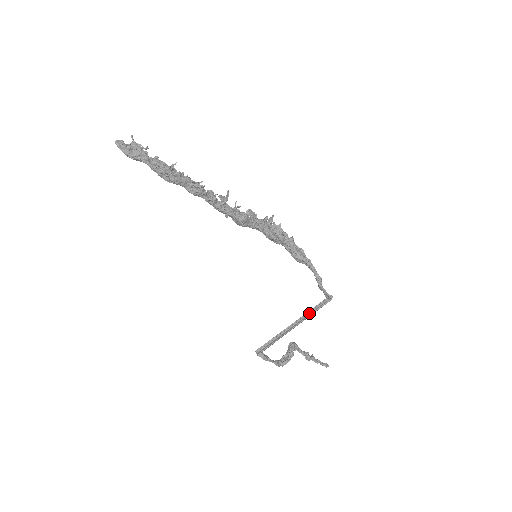
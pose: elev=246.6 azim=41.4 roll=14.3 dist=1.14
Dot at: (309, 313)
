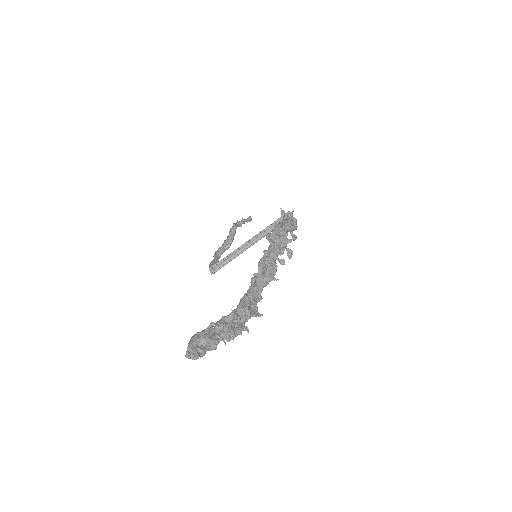
Dot at: (266, 230)
